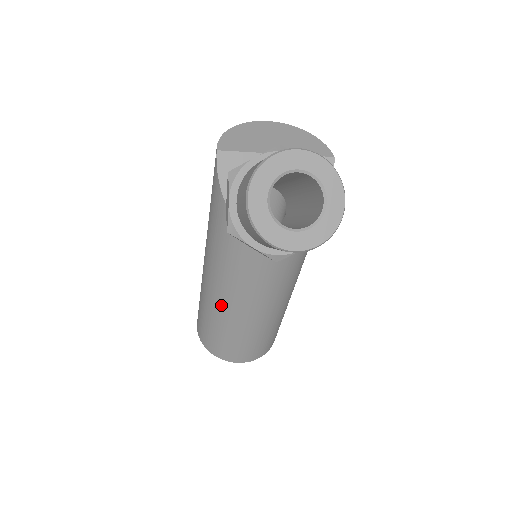
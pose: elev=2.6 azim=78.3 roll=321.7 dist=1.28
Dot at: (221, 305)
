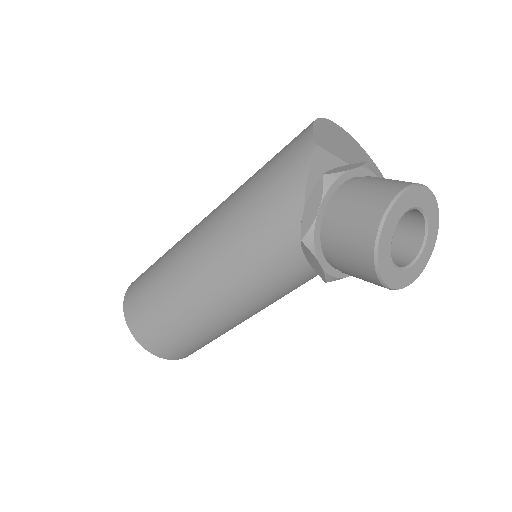
Dot at: (204, 302)
